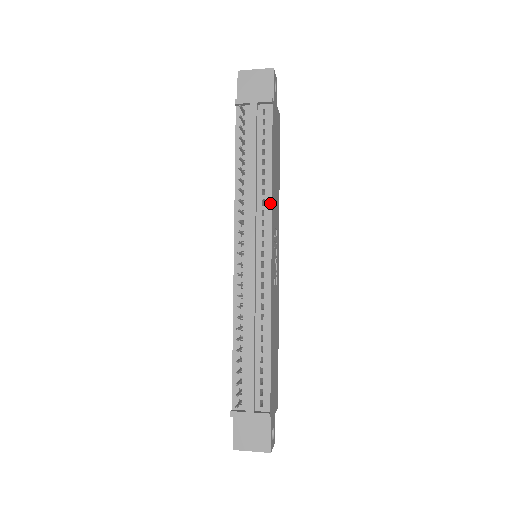
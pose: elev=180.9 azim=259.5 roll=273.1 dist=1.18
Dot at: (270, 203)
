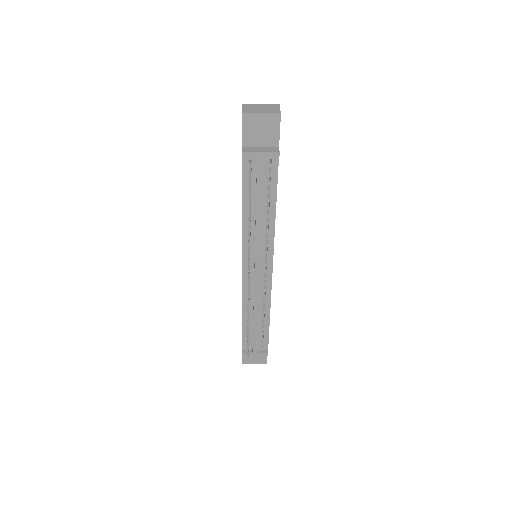
Dot at: (273, 235)
